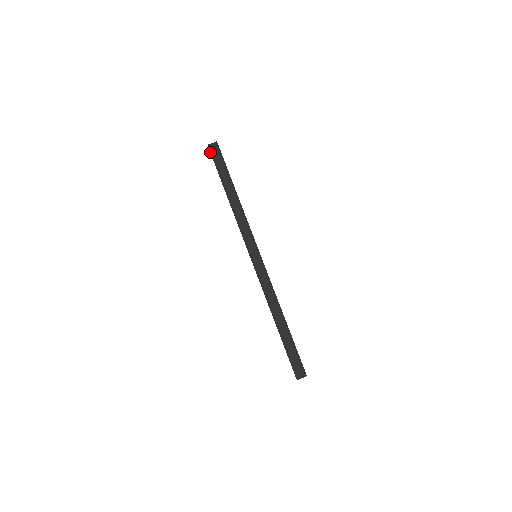
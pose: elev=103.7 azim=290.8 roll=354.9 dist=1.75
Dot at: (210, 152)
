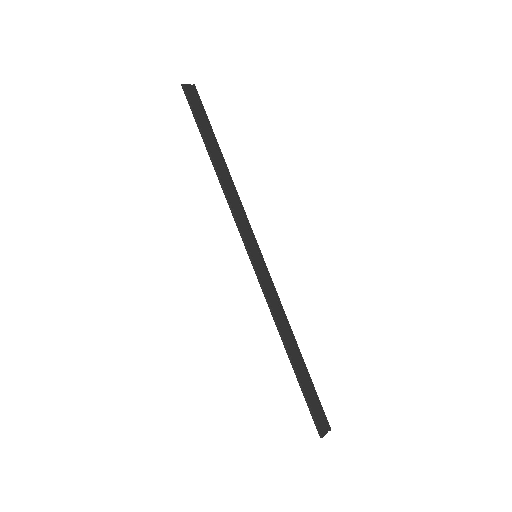
Dot at: (186, 95)
